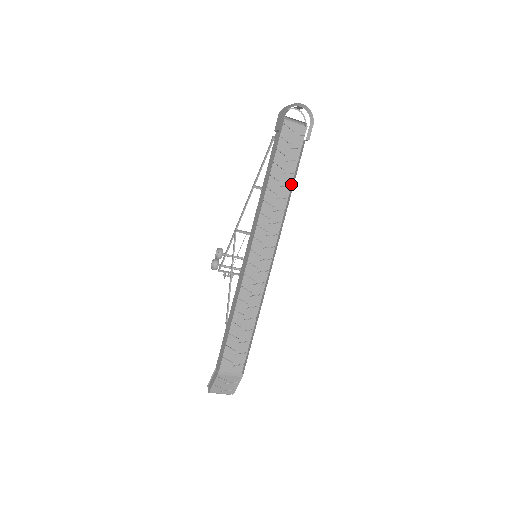
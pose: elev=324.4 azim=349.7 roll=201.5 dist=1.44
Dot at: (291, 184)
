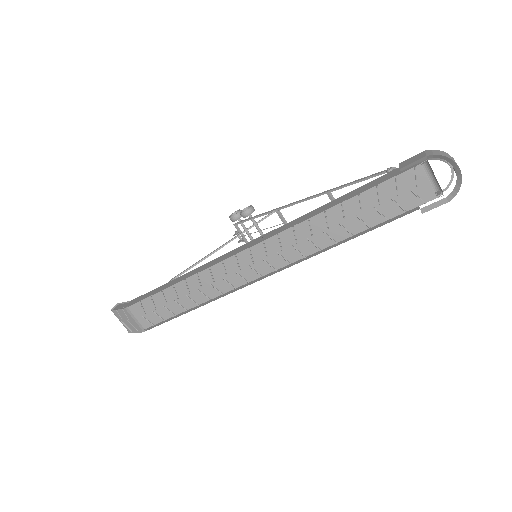
Dot at: (354, 234)
